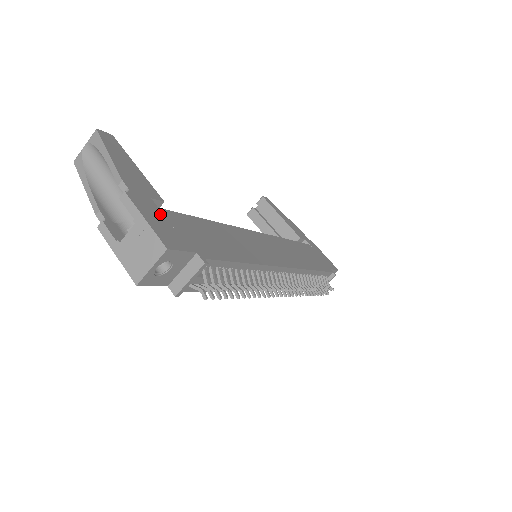
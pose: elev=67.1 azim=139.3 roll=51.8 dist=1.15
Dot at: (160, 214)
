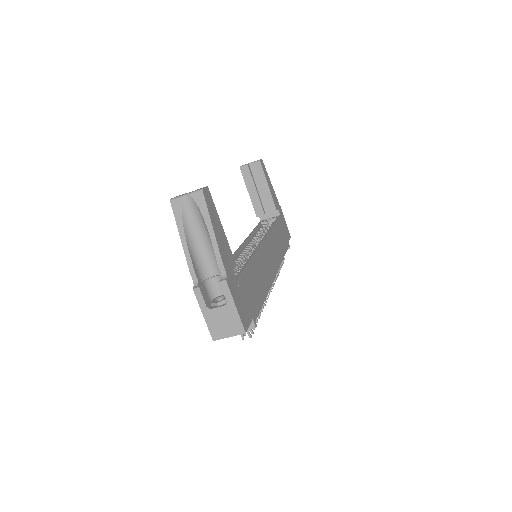
Dot at: (238, 289)
